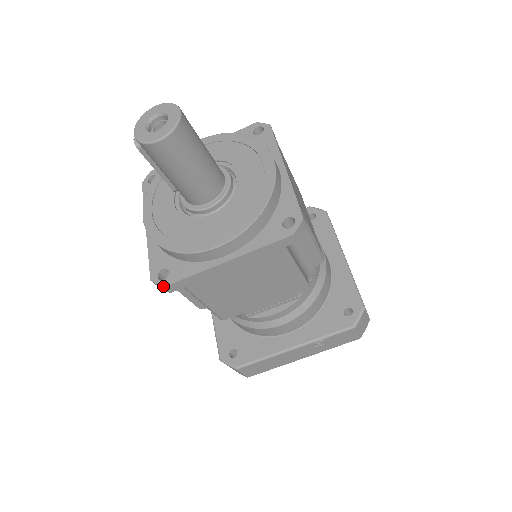
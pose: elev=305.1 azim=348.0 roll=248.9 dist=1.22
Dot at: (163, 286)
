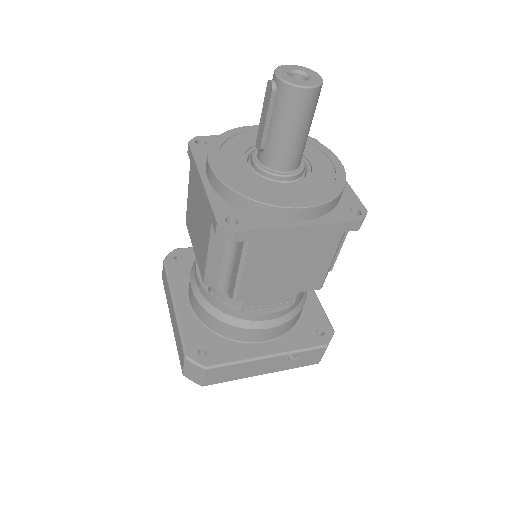
Dot at: (234, 230)
